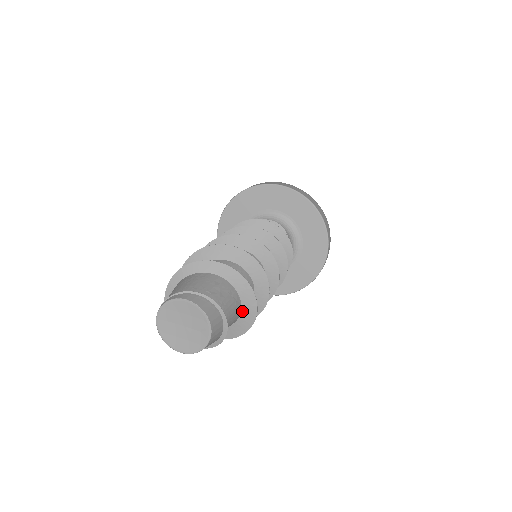
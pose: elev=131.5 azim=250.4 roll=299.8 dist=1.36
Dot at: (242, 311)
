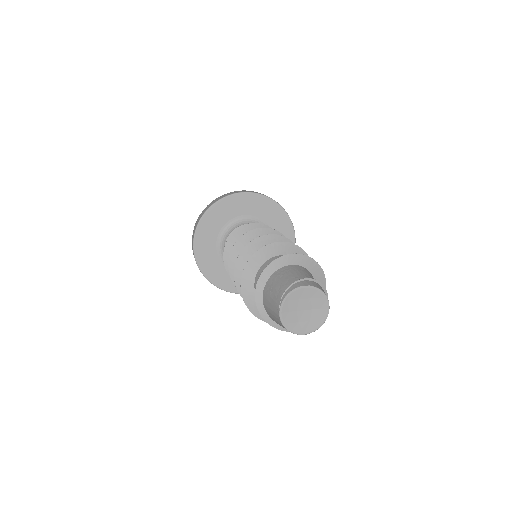
Dot at: occluded
